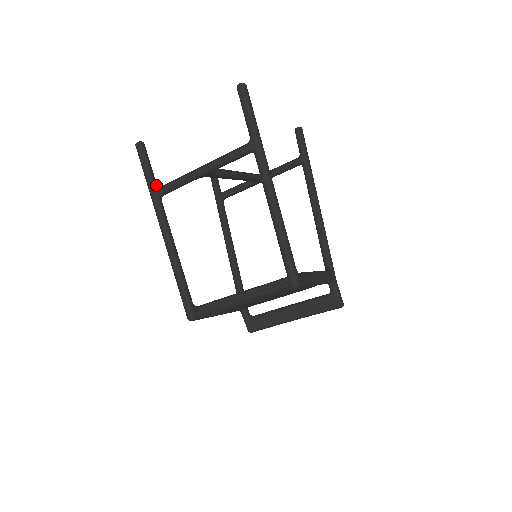
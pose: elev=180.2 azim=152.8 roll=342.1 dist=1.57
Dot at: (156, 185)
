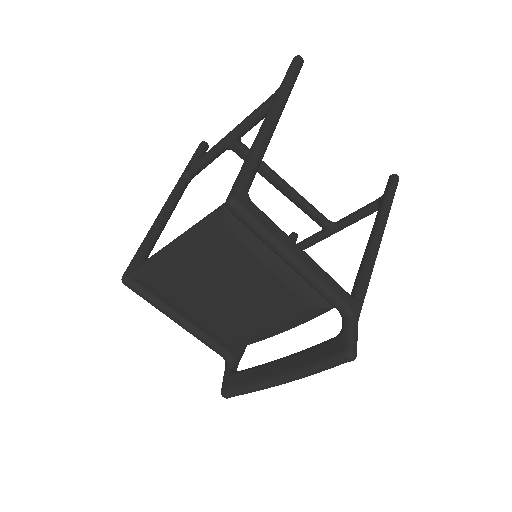
Dot at: occluded
